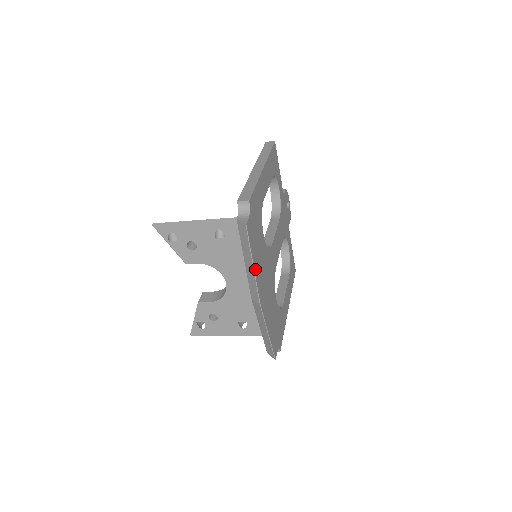
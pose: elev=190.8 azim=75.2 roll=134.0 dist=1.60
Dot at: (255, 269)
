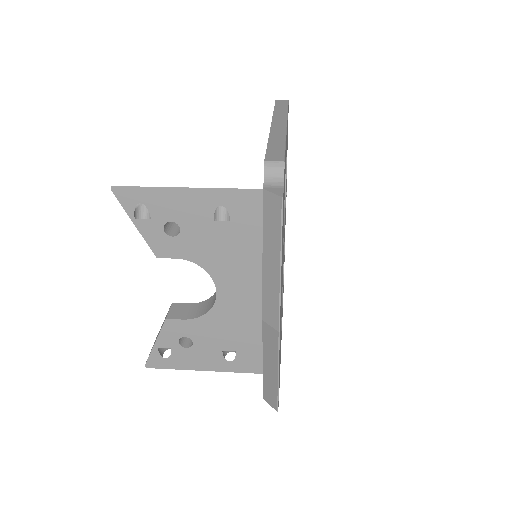
Dot at: (281, 273)
